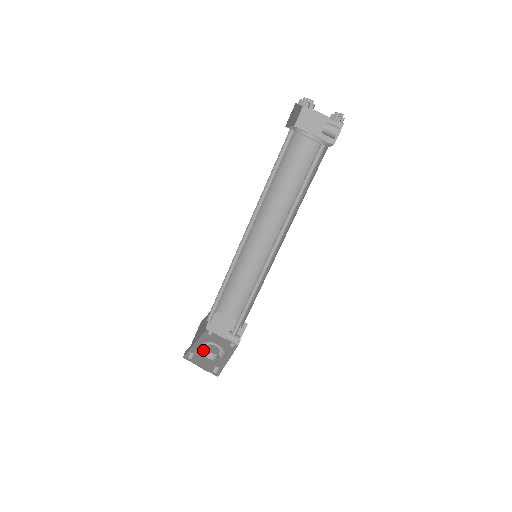
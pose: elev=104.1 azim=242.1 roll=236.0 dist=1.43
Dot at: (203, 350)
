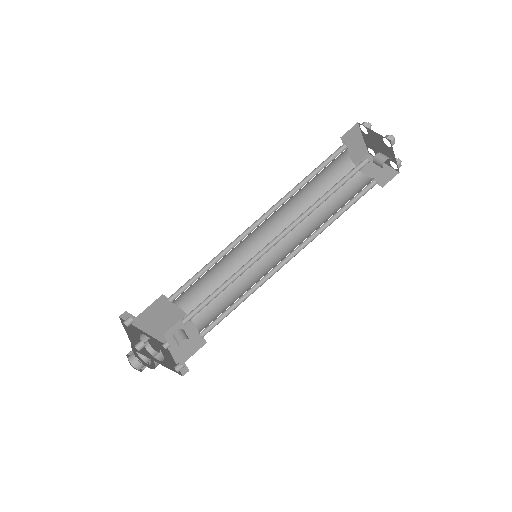
Dot at: occluded
